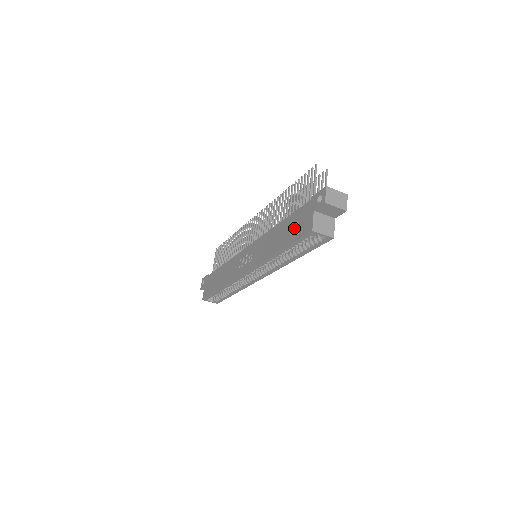
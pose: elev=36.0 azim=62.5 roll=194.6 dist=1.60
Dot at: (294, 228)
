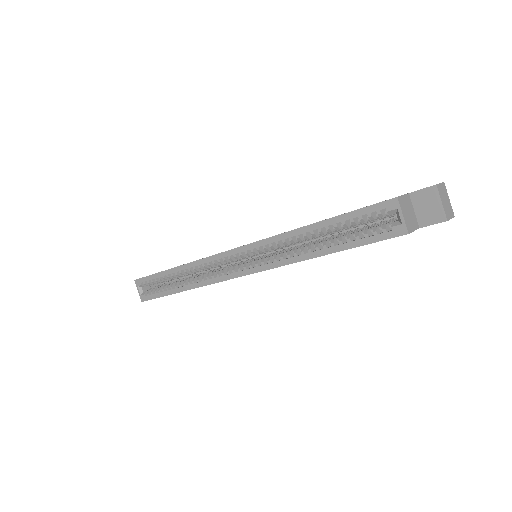
Dot at: occluded
